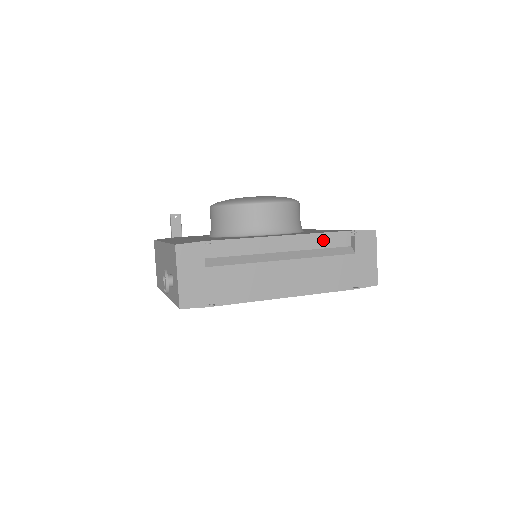
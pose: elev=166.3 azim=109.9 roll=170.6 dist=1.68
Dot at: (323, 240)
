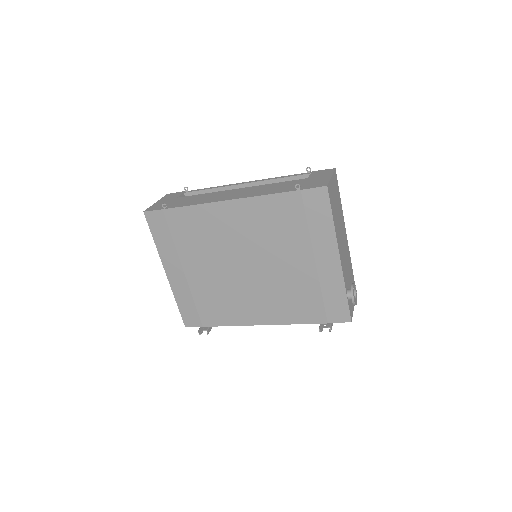
Dot at: occluded
